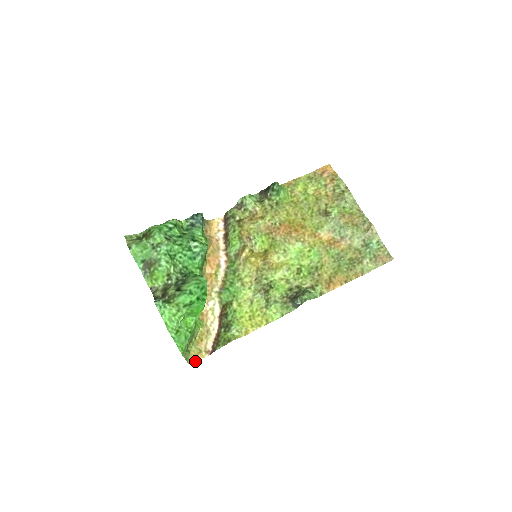
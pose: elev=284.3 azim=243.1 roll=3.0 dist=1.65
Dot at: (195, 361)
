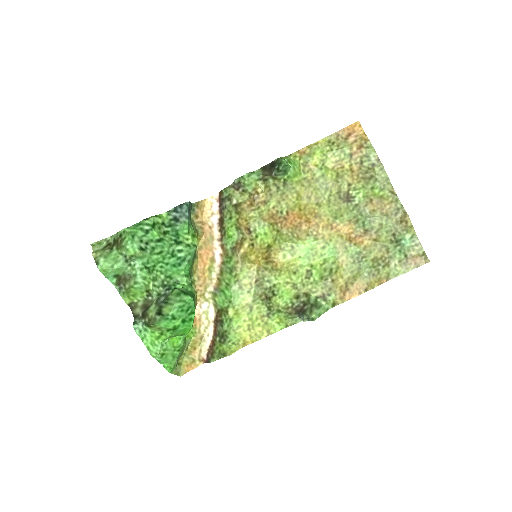
Dot at: (188, 371)
